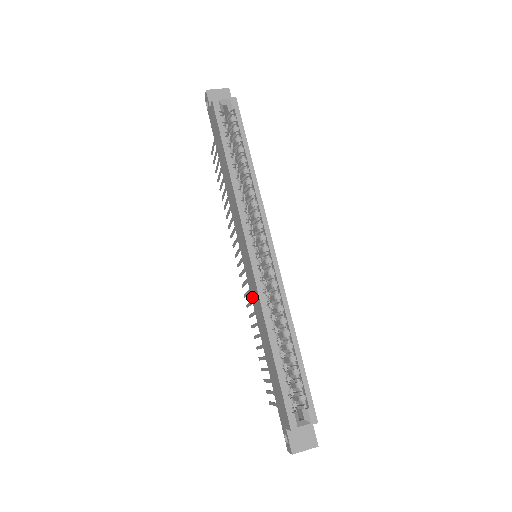
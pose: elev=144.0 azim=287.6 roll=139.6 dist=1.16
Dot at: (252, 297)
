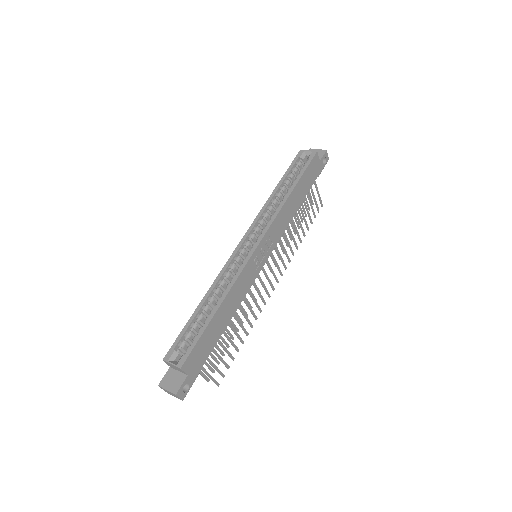
Dot at: occluded
